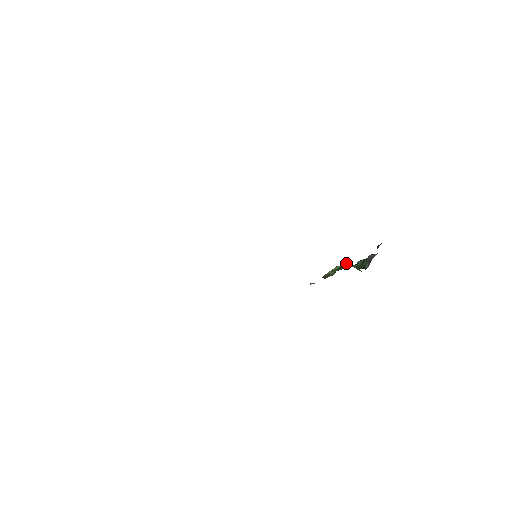
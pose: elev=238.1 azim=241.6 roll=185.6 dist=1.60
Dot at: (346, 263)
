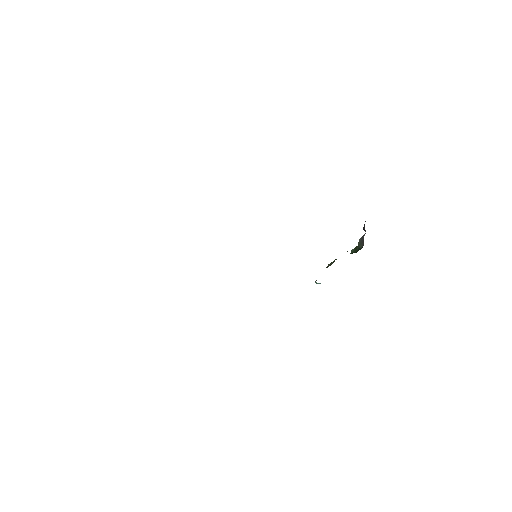
Dot at: occluded
